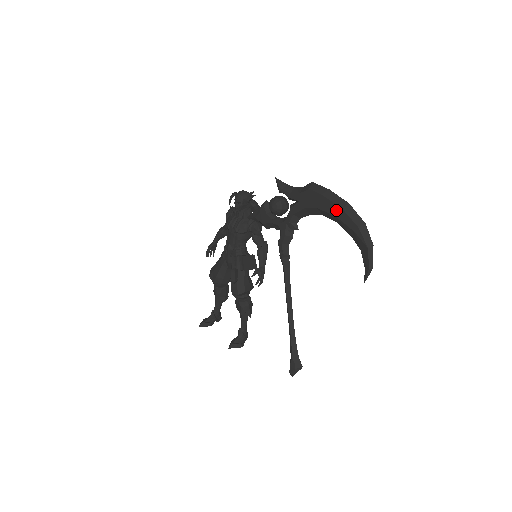
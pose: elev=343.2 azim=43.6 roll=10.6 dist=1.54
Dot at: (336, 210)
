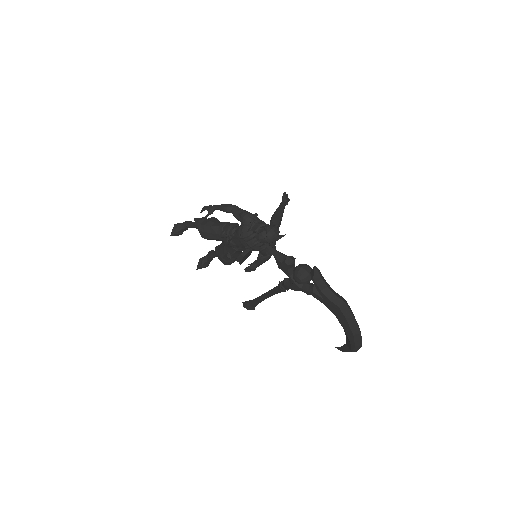
Dot at: (348, 331)
